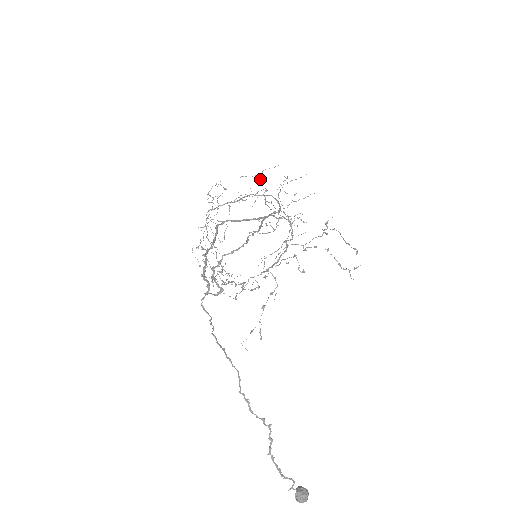
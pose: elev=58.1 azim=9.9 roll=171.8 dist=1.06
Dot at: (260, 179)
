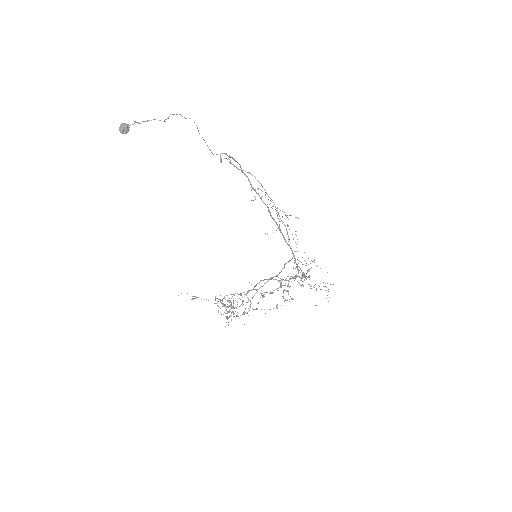
Dot at: occluded
